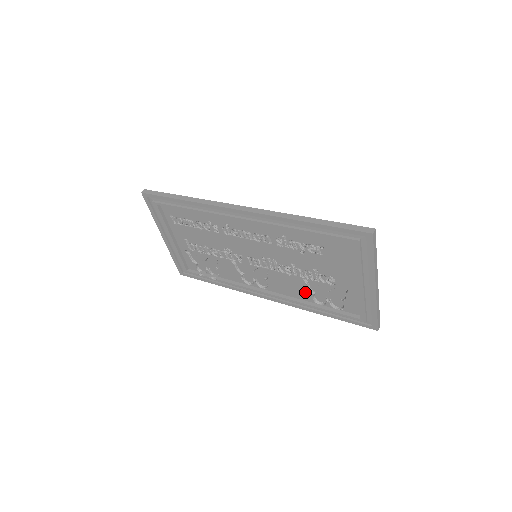
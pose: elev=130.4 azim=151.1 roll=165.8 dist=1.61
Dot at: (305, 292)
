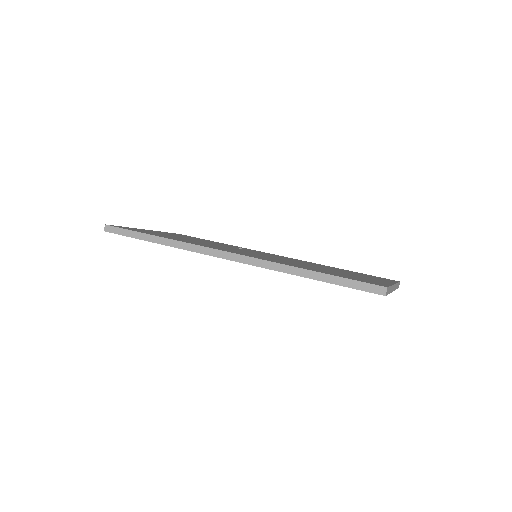
Dot at: occluded
